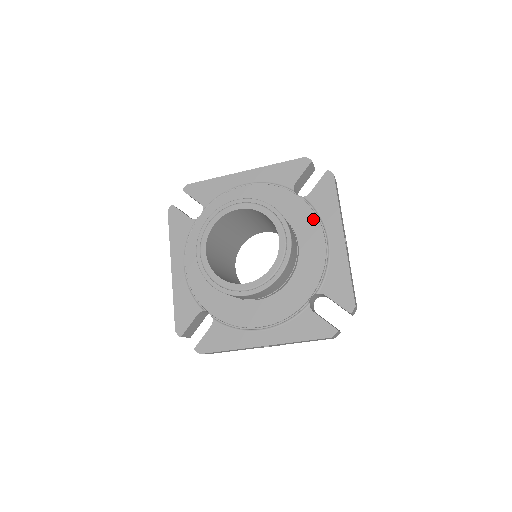
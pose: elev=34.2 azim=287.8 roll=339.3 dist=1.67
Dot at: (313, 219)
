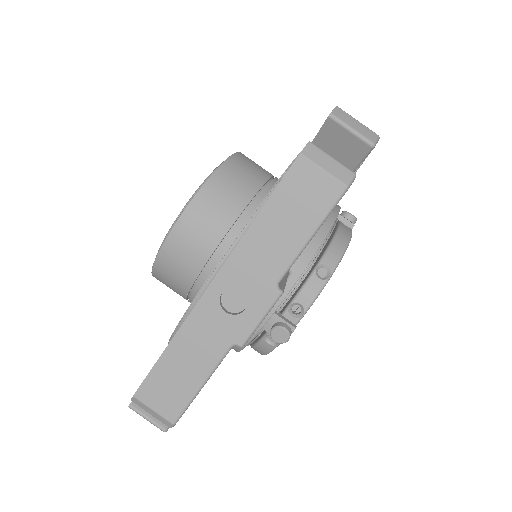
Dot at: occluded
